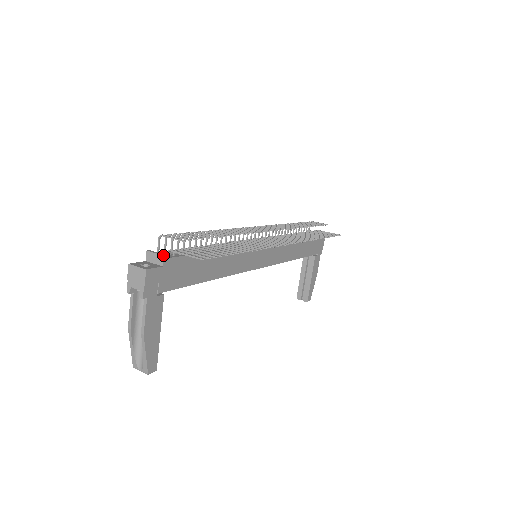
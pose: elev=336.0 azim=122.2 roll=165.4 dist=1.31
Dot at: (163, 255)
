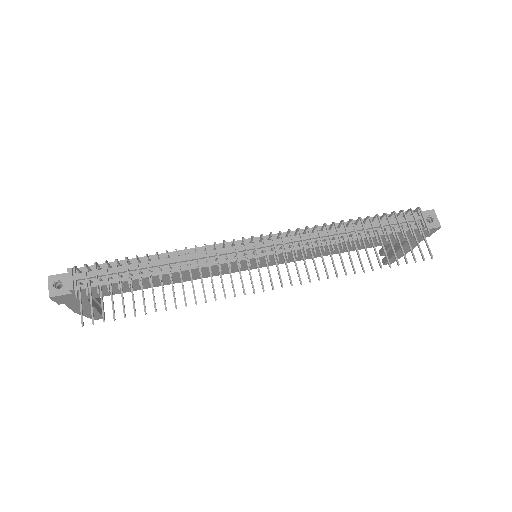
Dot at: (69, 289)
